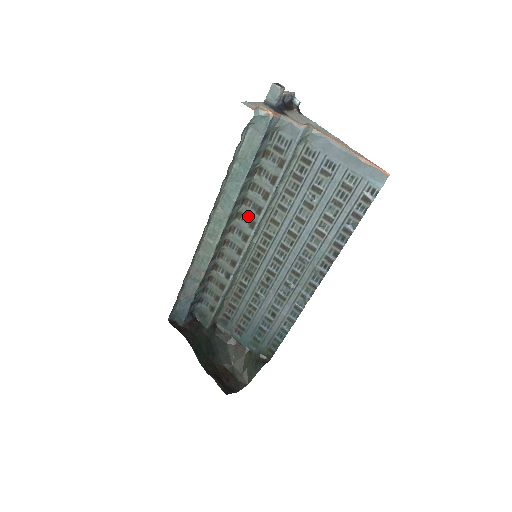
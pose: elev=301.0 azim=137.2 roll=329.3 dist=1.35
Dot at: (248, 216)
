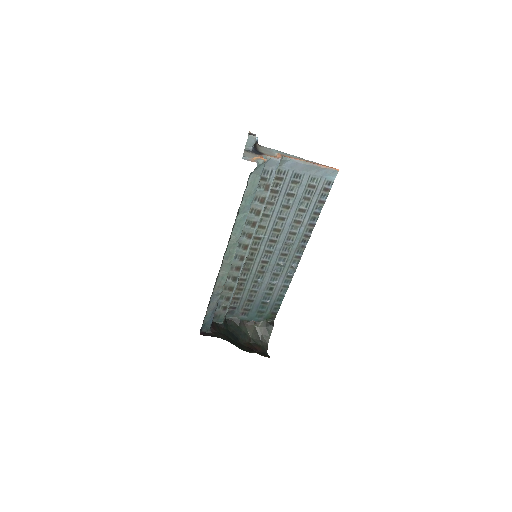
Dot at: (245, 231)
